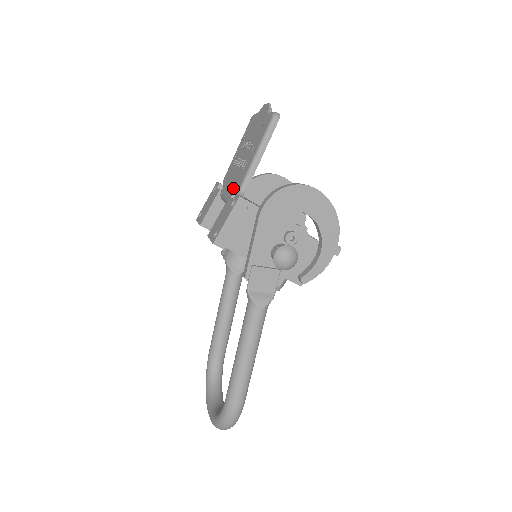
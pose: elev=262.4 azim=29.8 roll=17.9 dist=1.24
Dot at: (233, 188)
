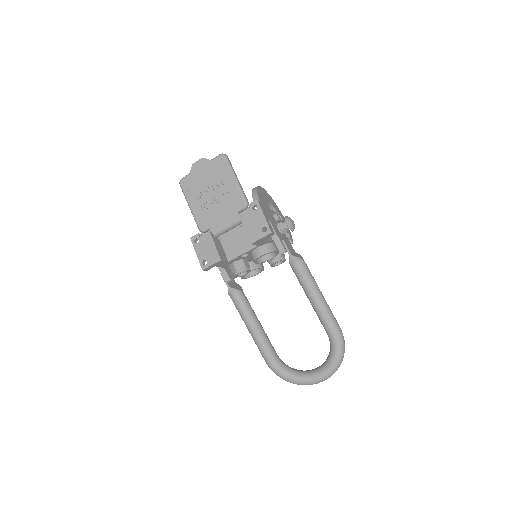
Dot at: (233, 211)
